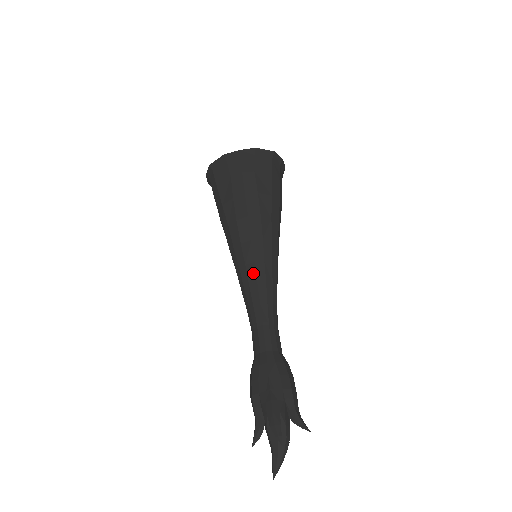
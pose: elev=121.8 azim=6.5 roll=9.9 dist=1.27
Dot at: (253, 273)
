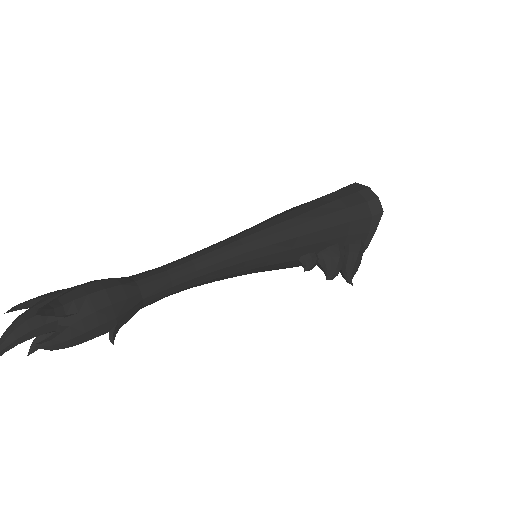
Dot at: occluded
